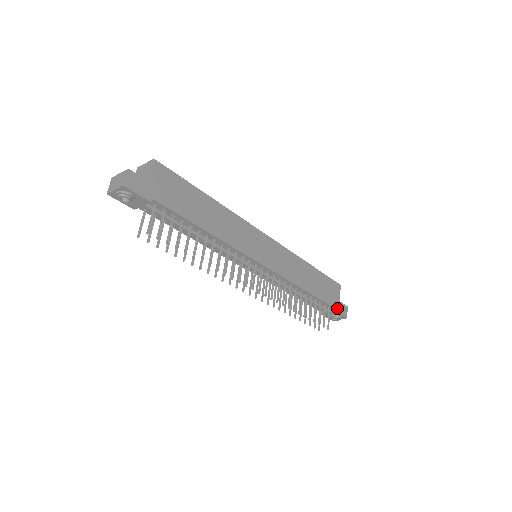
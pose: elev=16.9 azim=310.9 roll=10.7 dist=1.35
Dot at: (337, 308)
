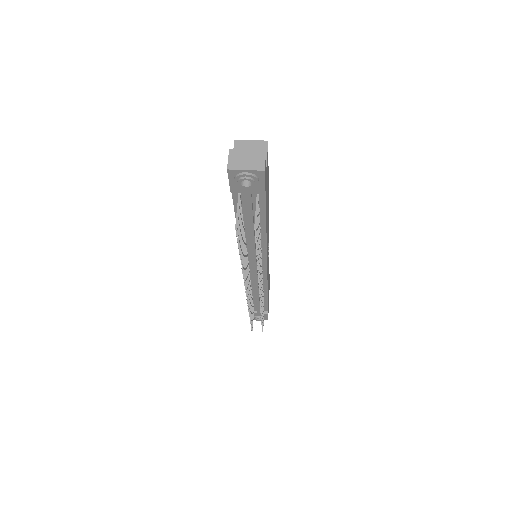
Dot at: occluded
